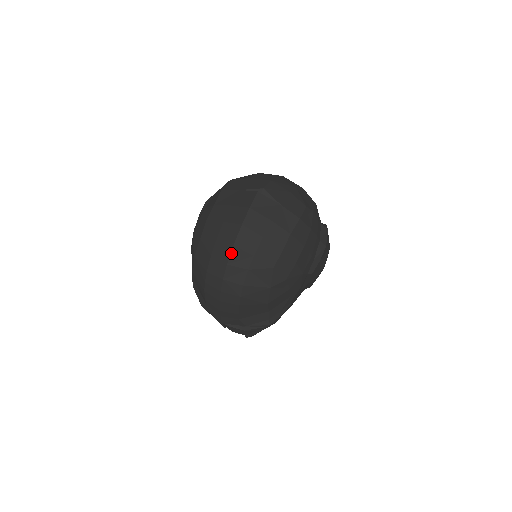
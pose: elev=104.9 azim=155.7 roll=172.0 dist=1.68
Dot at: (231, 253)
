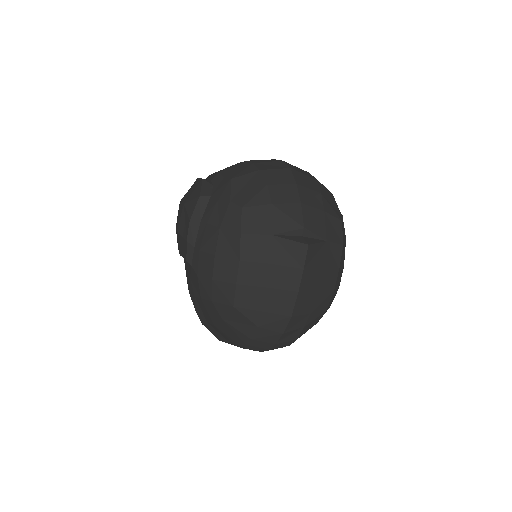
Dot at: (288, 323)
